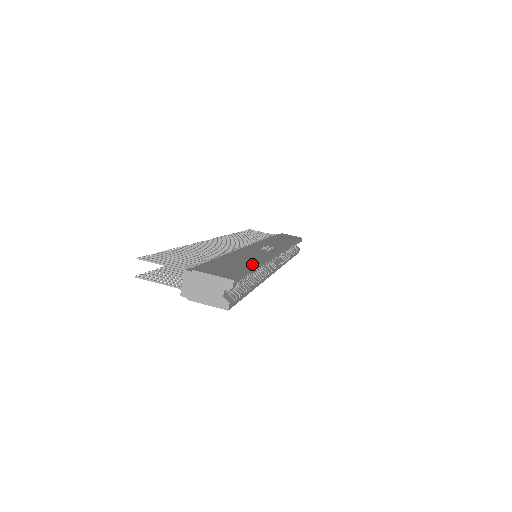
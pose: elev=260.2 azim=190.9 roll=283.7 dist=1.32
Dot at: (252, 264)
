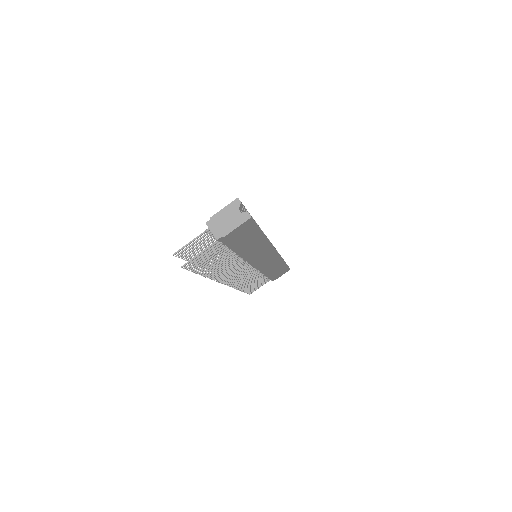
Dot at: occluded
